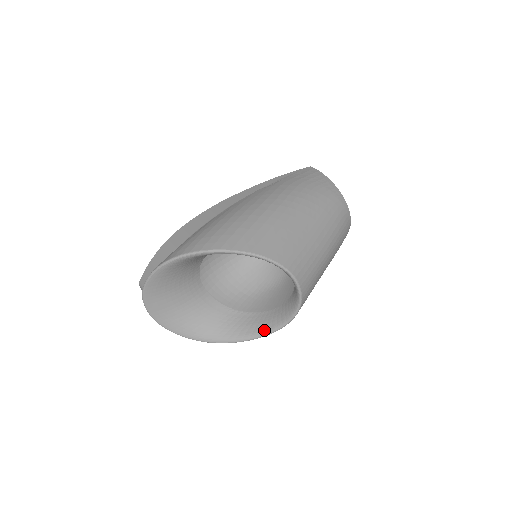
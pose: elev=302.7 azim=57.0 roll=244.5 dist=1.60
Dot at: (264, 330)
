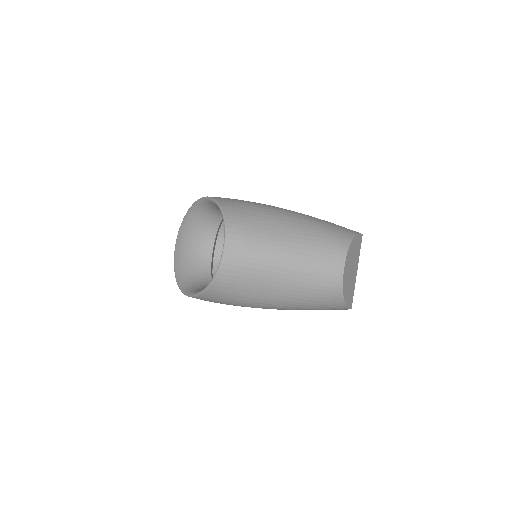
Dot at: occluded
